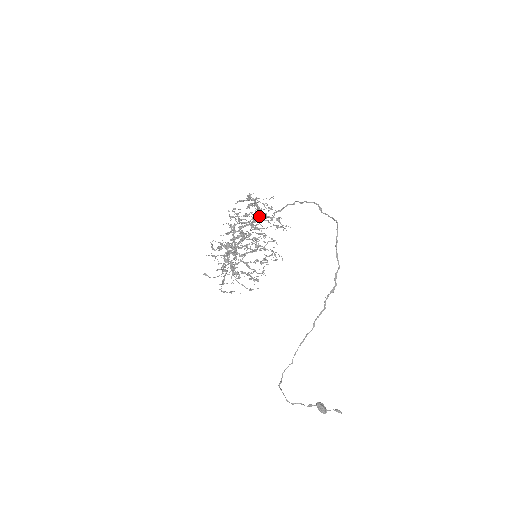
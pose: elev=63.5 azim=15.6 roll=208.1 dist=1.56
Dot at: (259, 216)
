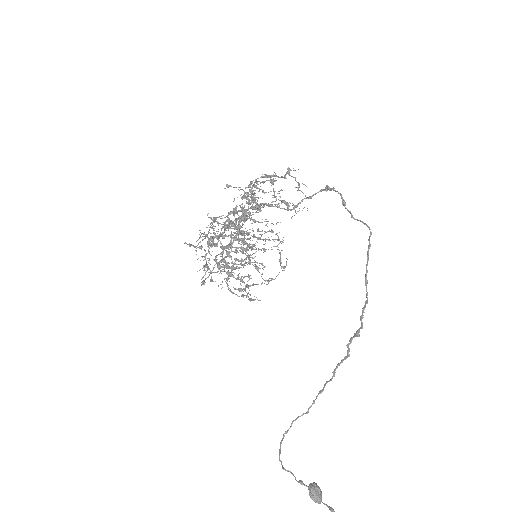
Dot at: (272, 201)
